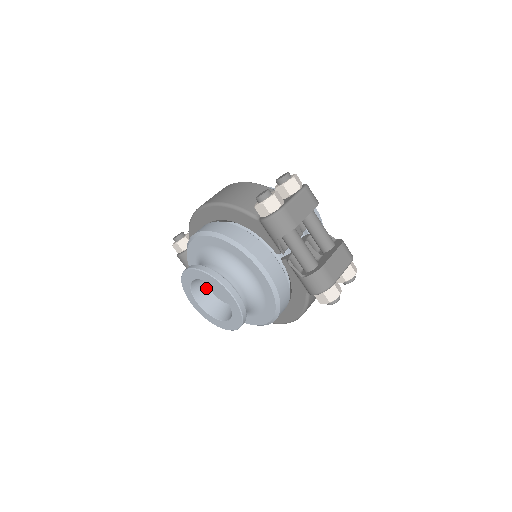
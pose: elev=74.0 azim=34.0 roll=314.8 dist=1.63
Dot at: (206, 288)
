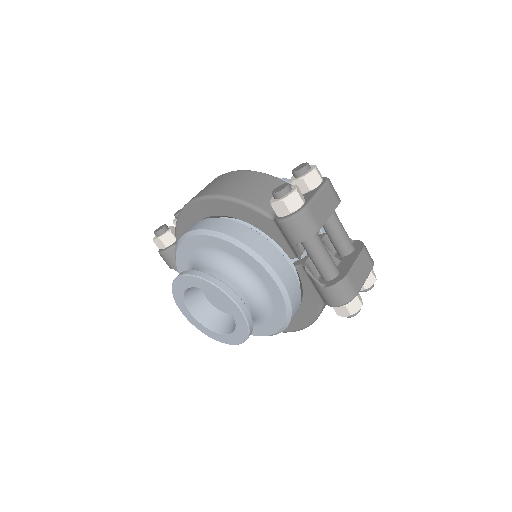
Dot at: (200, 295)
